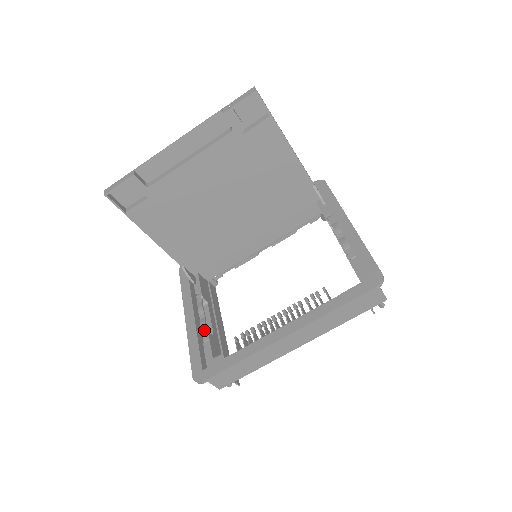
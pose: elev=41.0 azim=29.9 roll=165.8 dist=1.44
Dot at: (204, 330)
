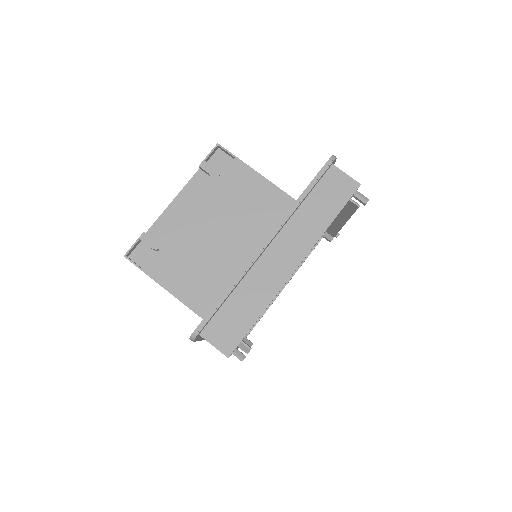
Dot at: occluded
